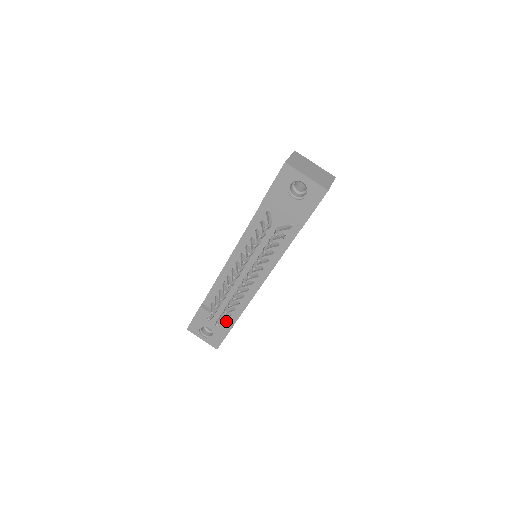
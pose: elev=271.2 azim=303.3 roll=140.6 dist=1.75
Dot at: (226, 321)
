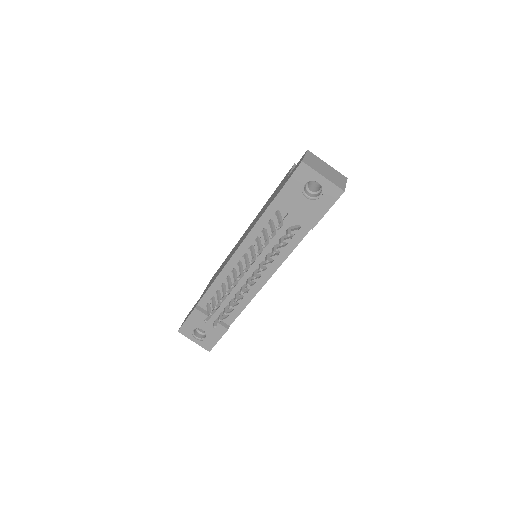
Dot at: (222, 323)
